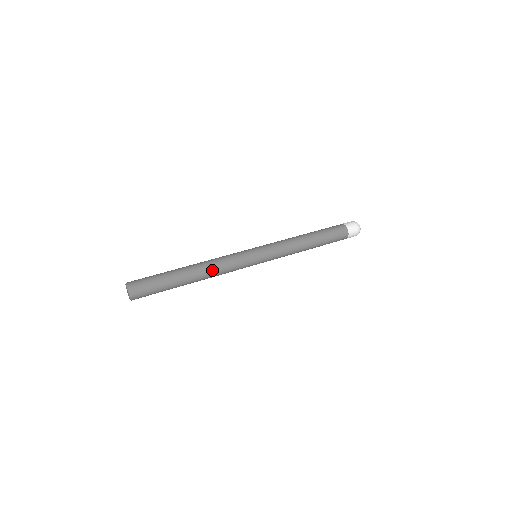
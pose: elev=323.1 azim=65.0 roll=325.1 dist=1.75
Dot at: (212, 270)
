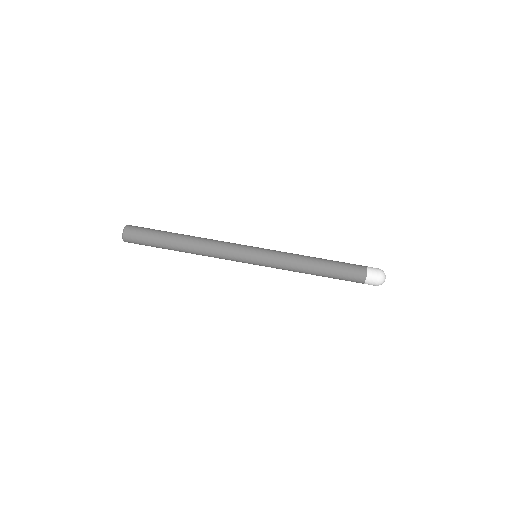
Dot at: (204, 255)
